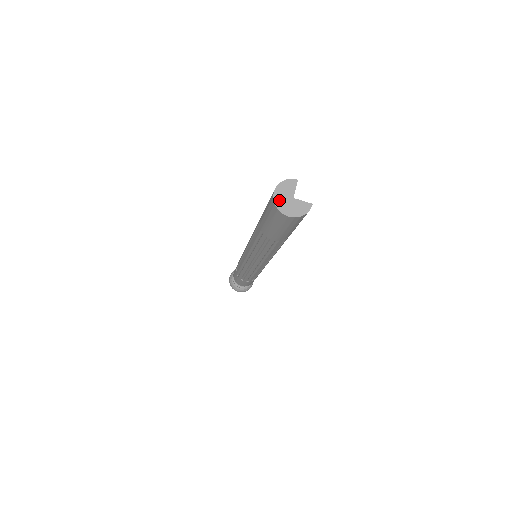
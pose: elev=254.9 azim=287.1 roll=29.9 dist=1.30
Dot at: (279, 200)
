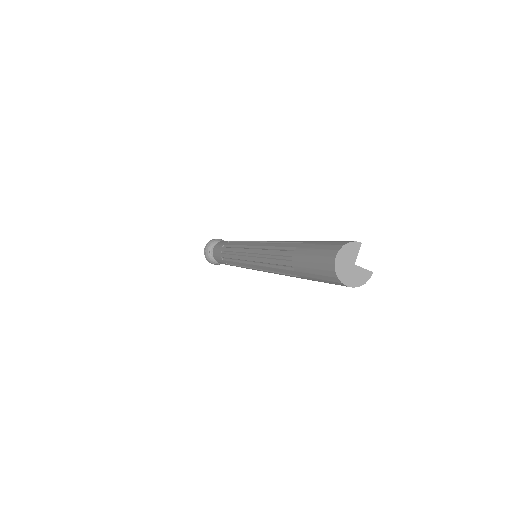
Dot at: (340, 267)
